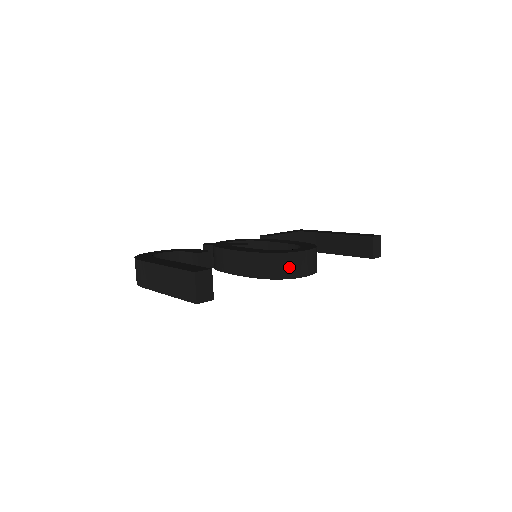
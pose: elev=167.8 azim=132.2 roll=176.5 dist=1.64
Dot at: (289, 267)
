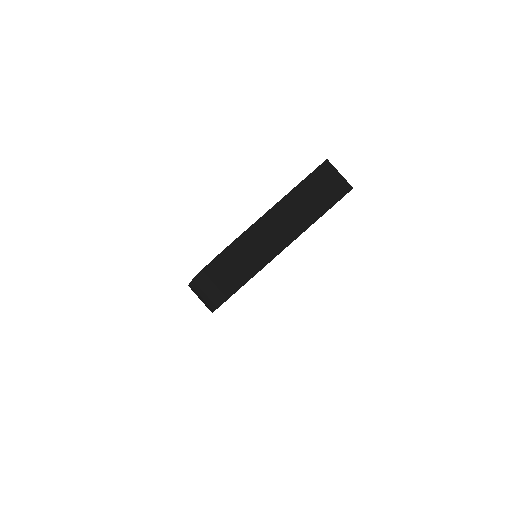
Dot at: occluded
